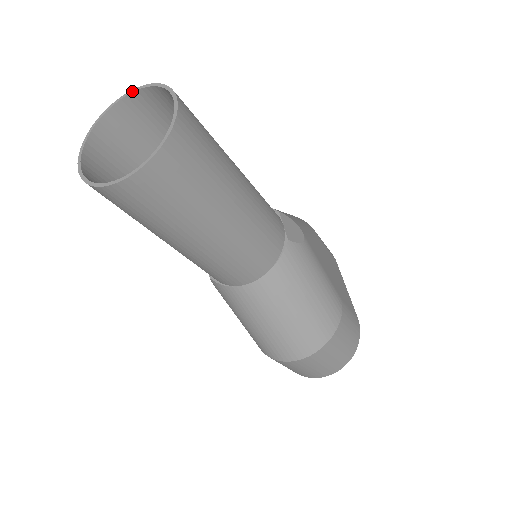
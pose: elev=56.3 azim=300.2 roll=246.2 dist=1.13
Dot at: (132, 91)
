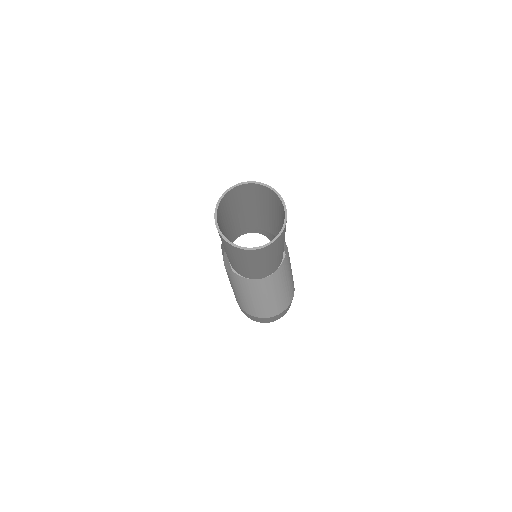
Dot at: (247, 183)
